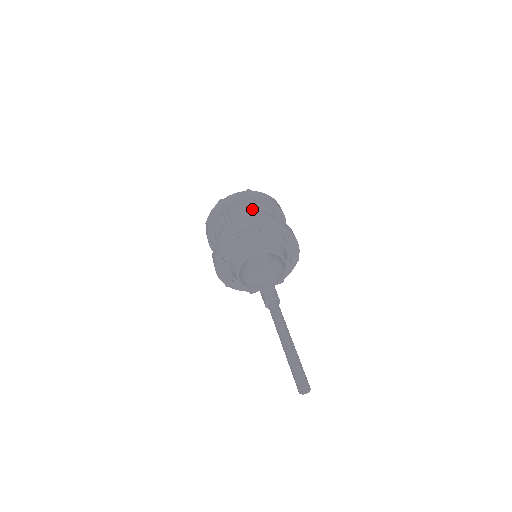
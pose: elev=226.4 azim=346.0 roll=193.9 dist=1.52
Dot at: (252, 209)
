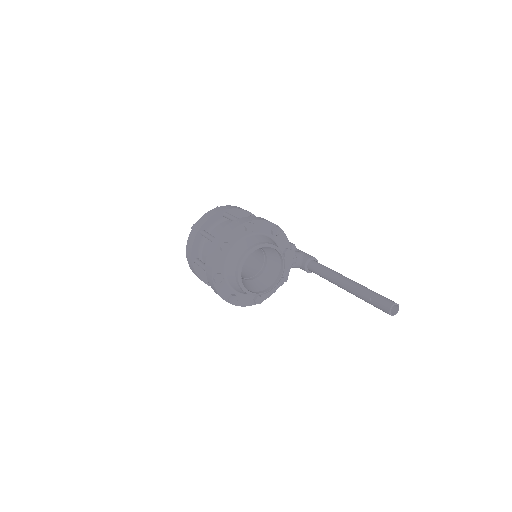
Dot at: occluded
